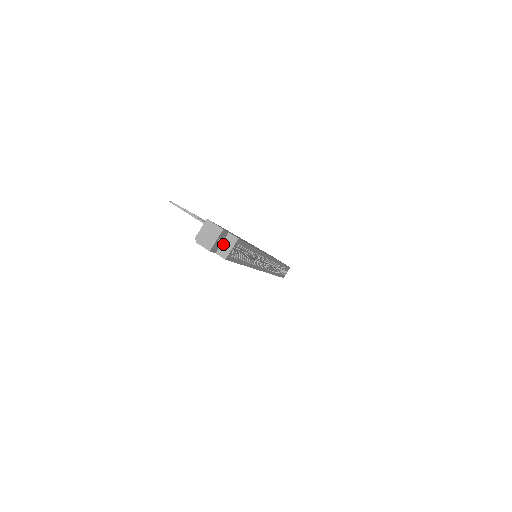
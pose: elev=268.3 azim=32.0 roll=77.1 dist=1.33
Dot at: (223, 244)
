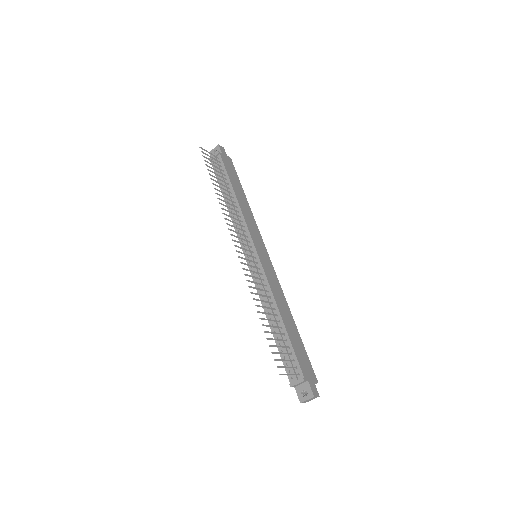
Dot at: occluded
